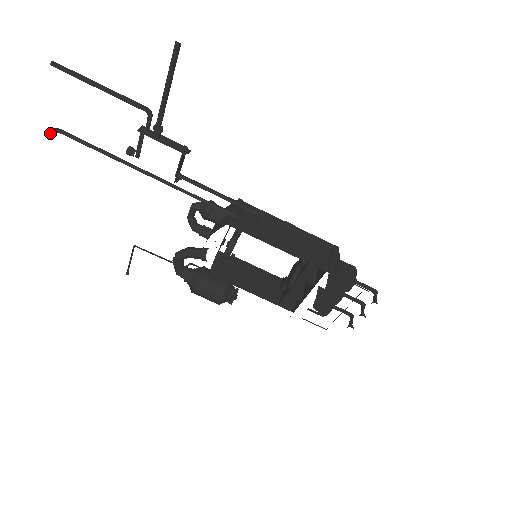
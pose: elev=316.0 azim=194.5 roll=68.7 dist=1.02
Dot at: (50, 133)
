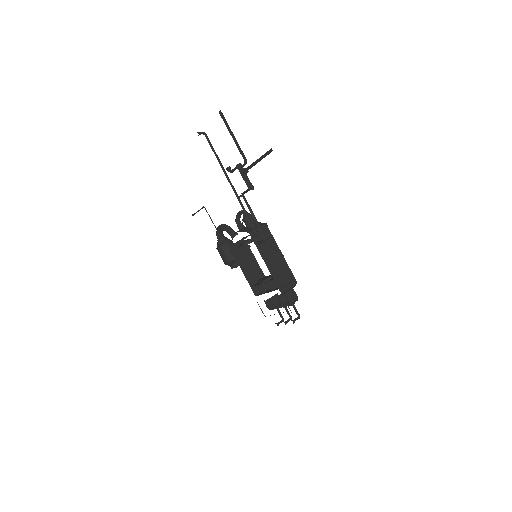
Dot at: (200, 134)
